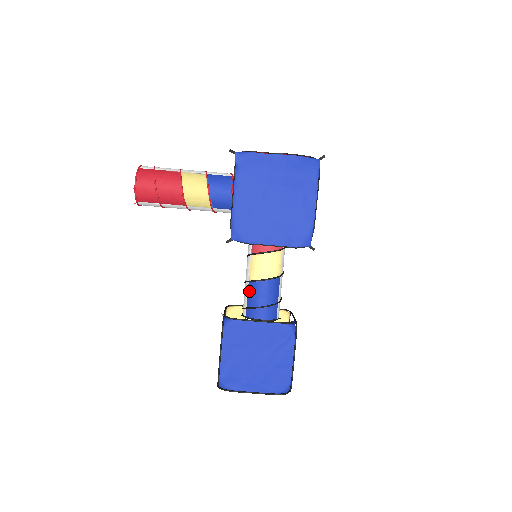
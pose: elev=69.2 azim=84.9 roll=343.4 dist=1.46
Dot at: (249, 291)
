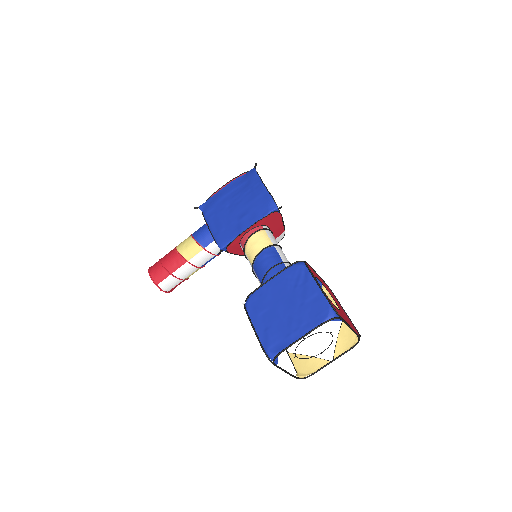
Dot at: (256, 273)
